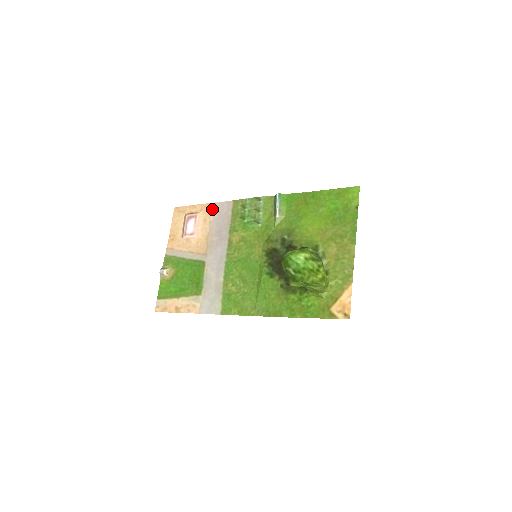
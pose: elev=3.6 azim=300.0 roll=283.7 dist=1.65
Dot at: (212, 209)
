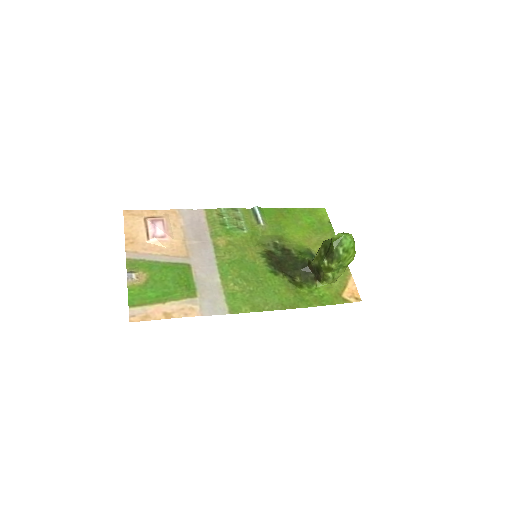
Dot at: (180, 215)
